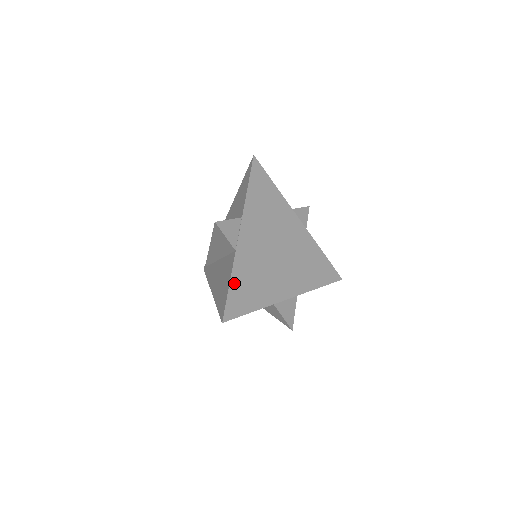
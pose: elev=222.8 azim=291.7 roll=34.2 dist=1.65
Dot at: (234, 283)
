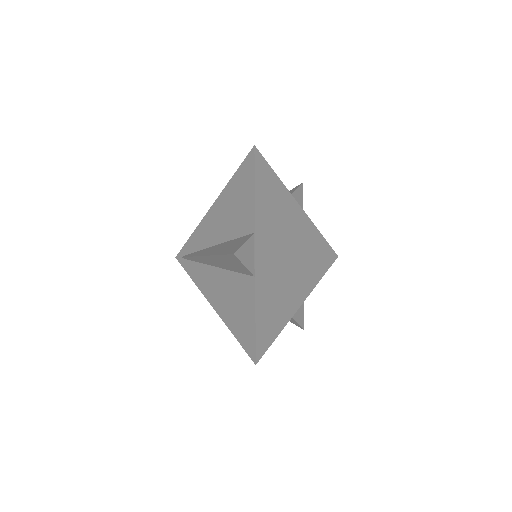
Dot at: (259, 315)
